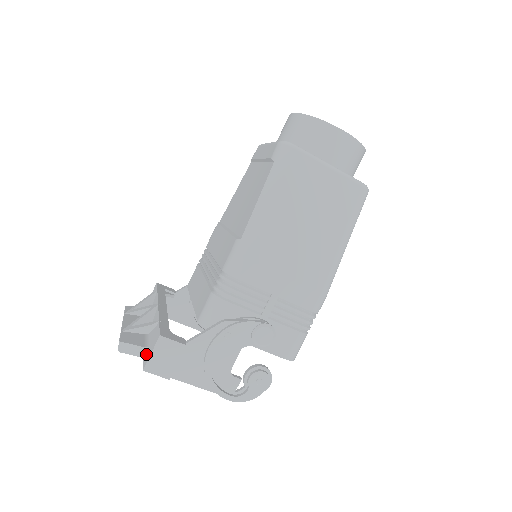
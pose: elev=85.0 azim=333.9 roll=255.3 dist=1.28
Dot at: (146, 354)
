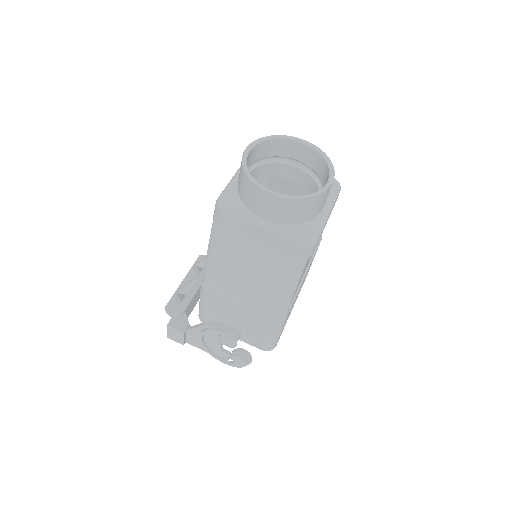
Dot at: occluded
